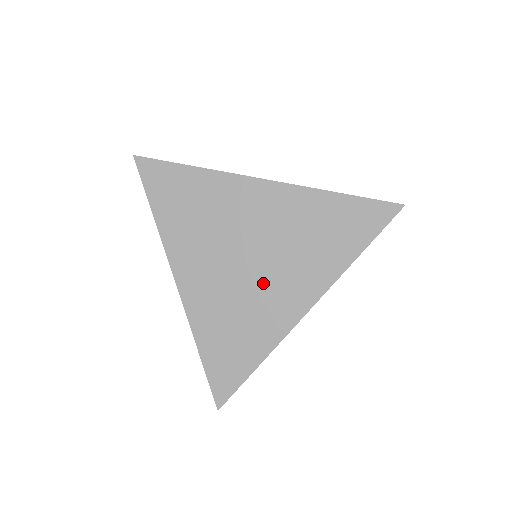
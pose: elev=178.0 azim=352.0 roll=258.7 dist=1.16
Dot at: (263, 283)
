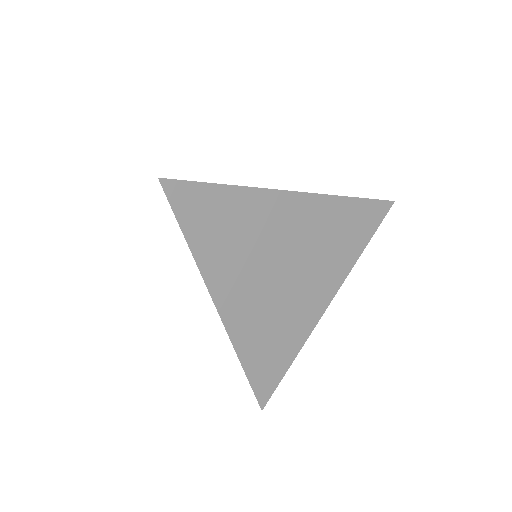
Dot at: (296, 290)
